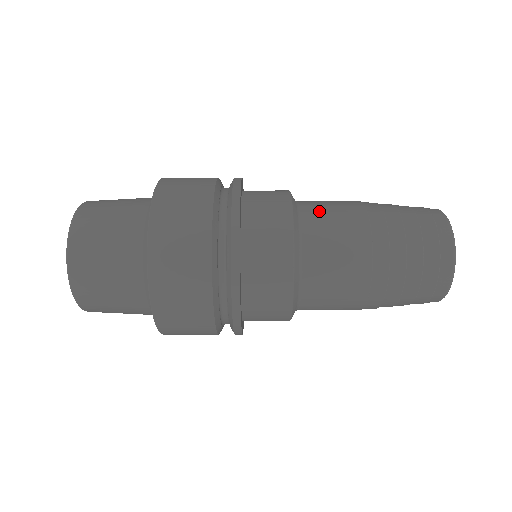
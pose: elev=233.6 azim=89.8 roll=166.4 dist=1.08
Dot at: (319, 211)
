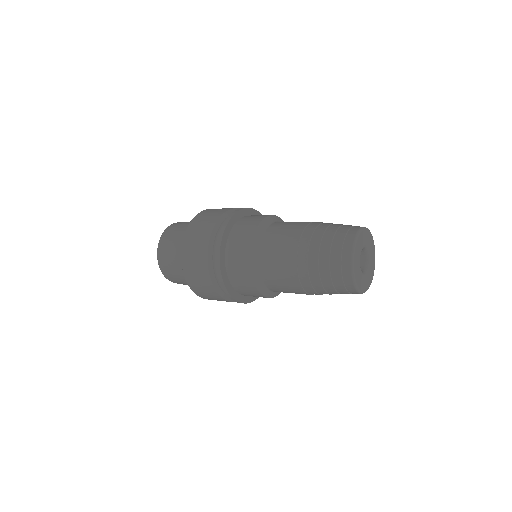
Dot at: (273, 282)
